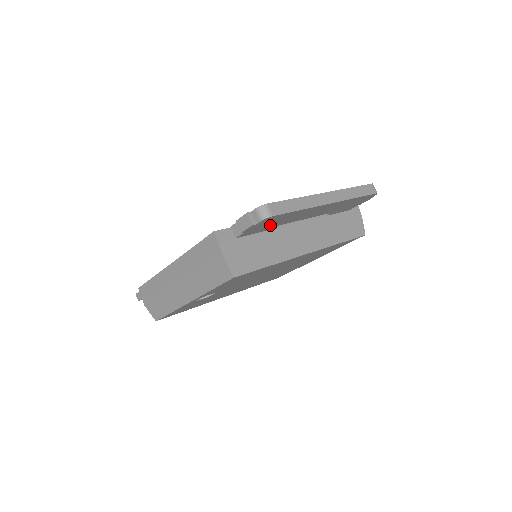
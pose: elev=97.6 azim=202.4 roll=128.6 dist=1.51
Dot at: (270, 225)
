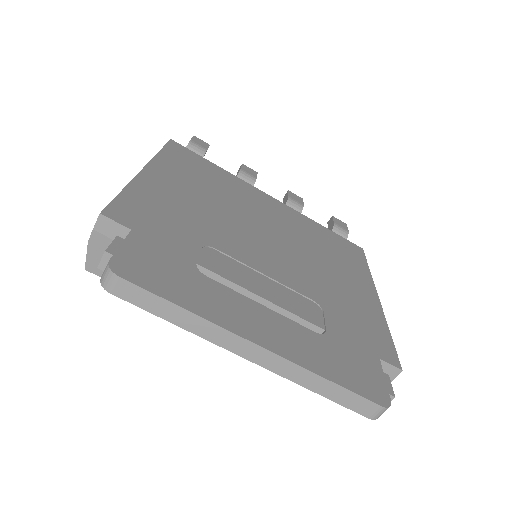
Dot at: occluded
